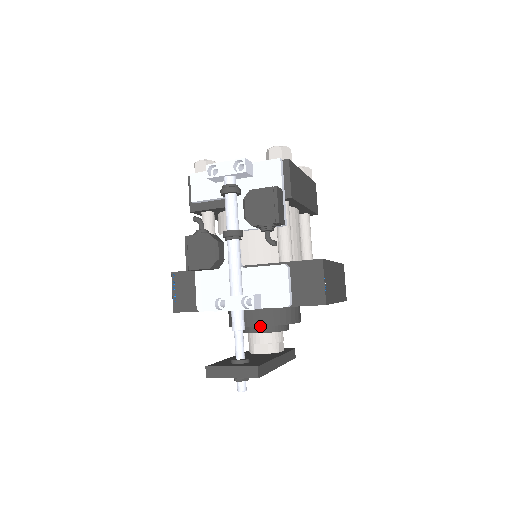
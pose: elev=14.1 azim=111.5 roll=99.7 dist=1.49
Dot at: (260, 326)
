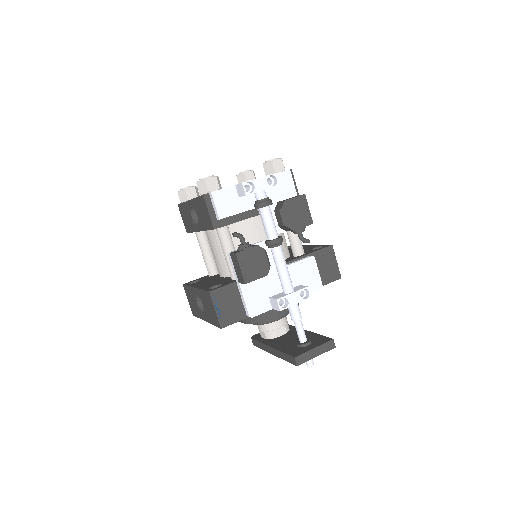
Dot at: occluded
